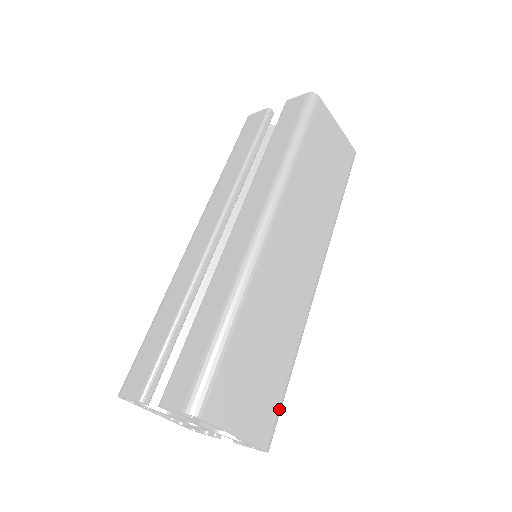
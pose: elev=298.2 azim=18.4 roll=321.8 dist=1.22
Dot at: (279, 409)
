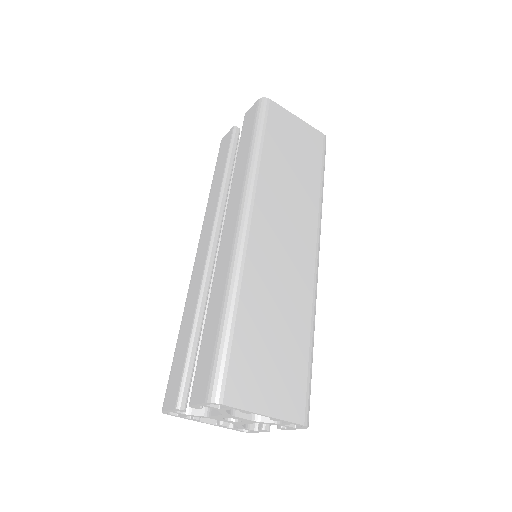
Dot at: (308, 384)
